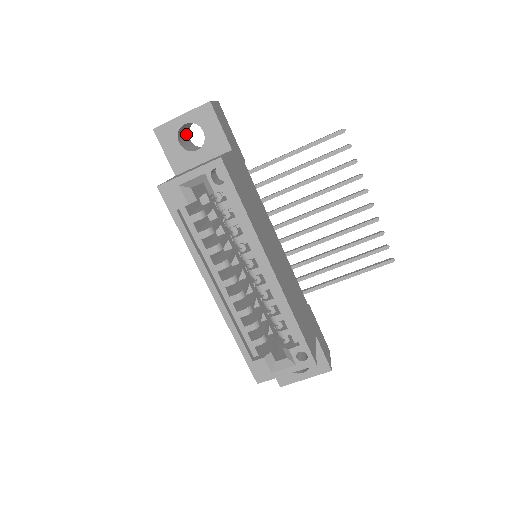
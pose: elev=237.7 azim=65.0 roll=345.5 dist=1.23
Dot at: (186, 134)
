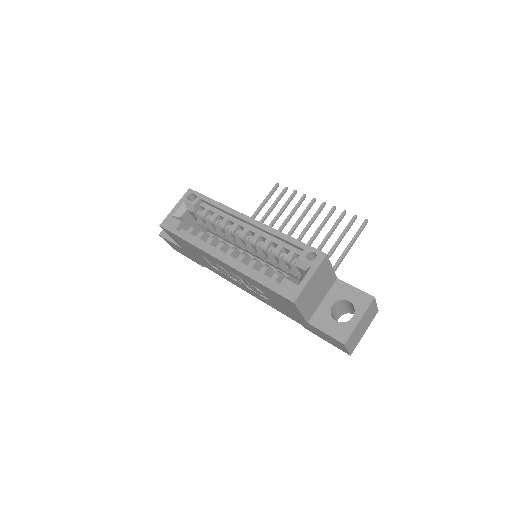
Dot at: occluded
